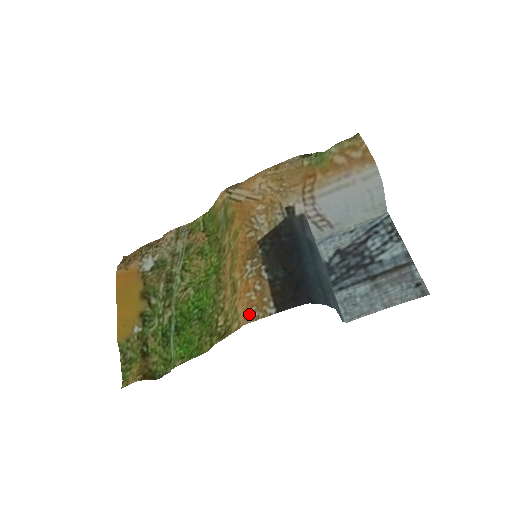
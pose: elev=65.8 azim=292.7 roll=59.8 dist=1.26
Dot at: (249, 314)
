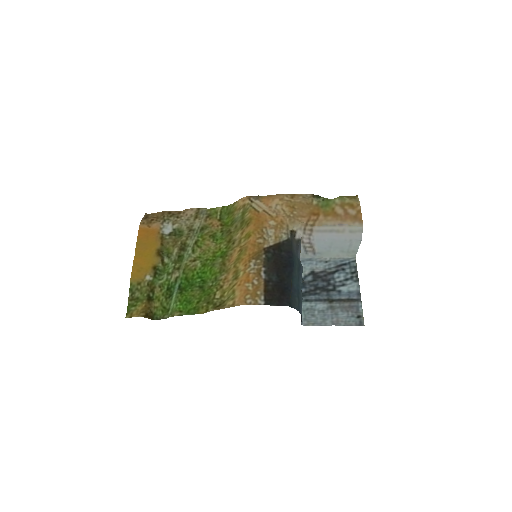
Dot at: (244, 299)
